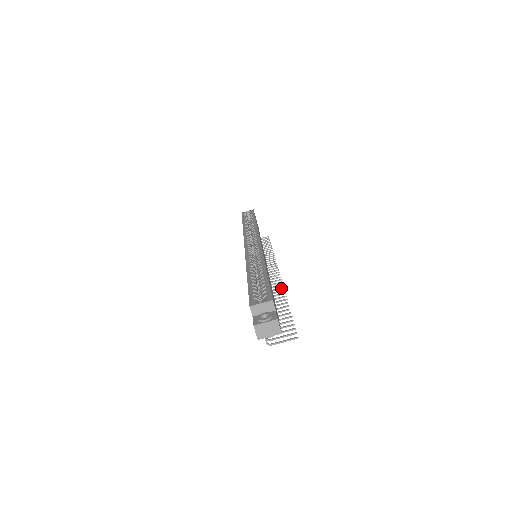
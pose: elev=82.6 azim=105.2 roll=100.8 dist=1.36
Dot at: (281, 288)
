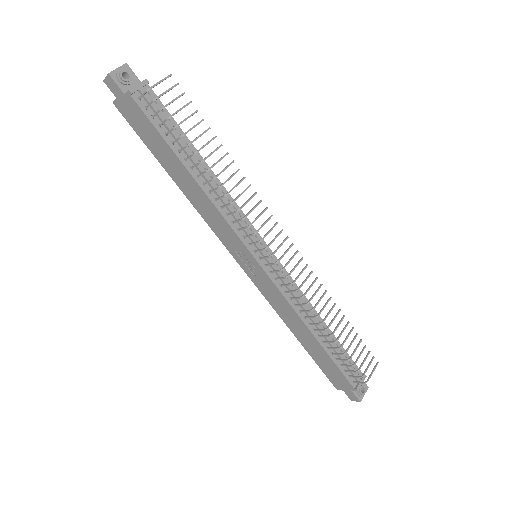
Dot at: (254, 194)
